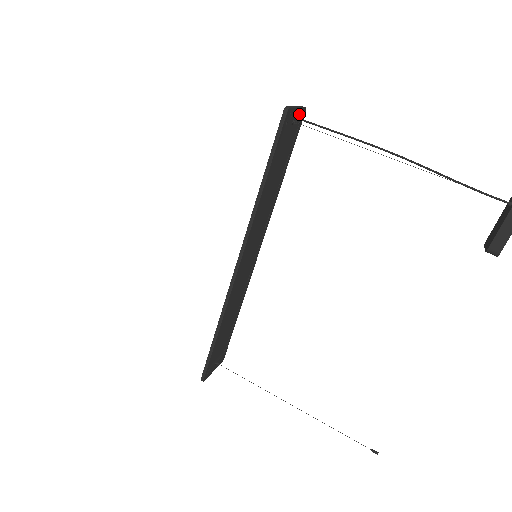
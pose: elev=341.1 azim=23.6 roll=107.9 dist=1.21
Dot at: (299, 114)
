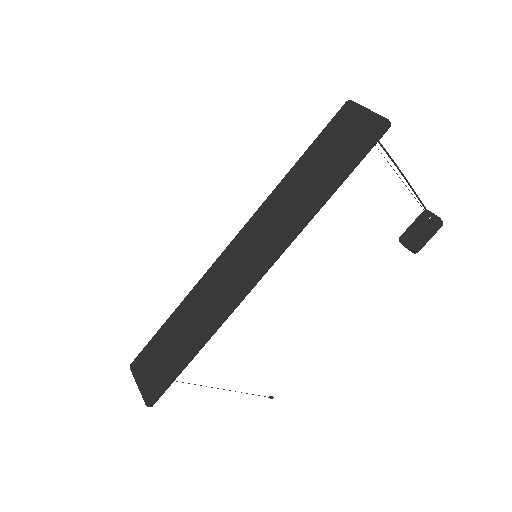
Dot at: (357, 113)
